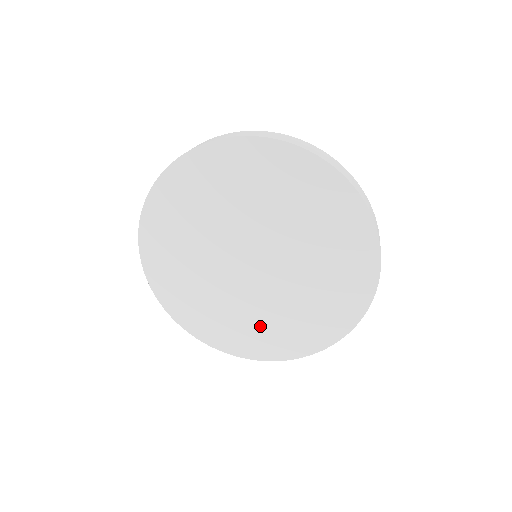
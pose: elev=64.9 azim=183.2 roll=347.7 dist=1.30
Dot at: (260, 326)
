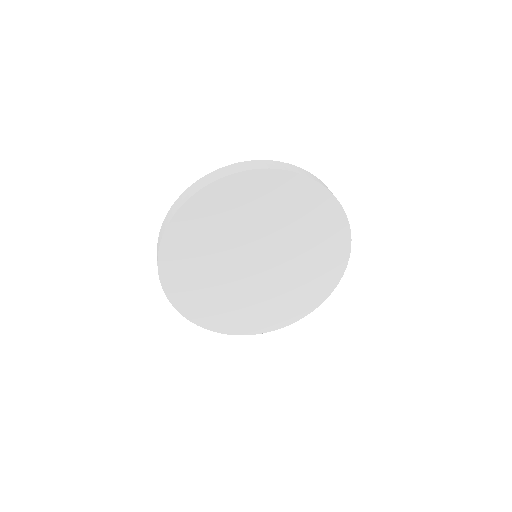
Dot at: (233, 308)
